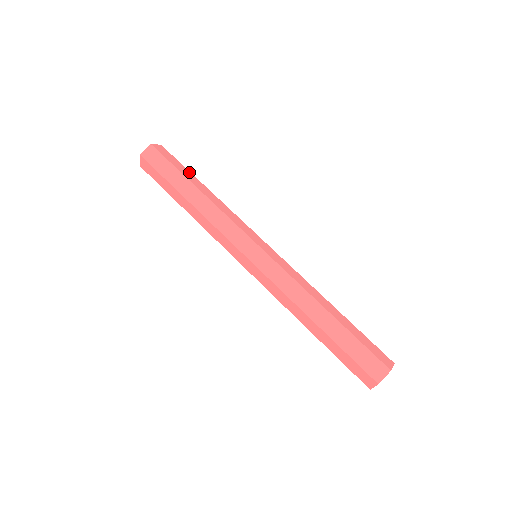
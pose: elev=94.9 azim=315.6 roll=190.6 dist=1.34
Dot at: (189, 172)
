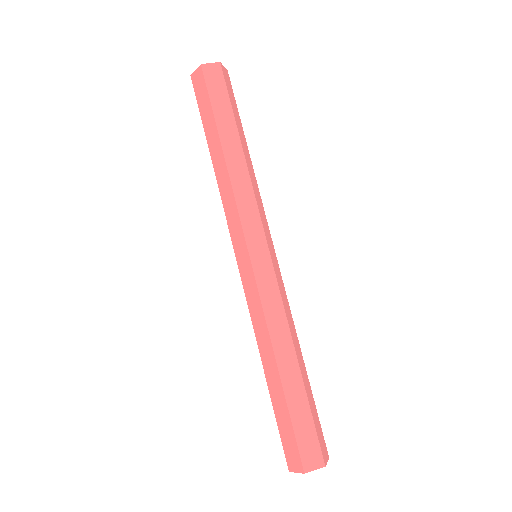
Dot at: (240, 120)
